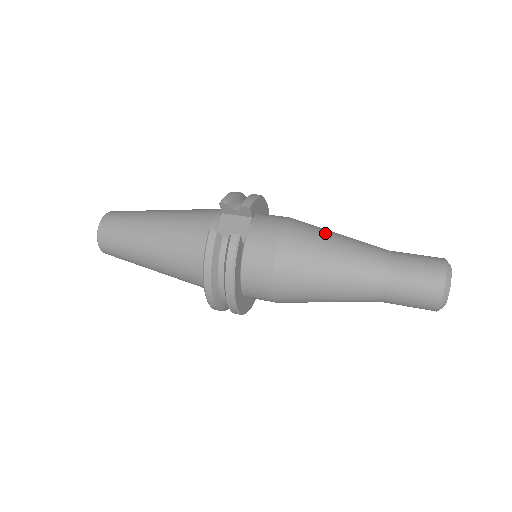
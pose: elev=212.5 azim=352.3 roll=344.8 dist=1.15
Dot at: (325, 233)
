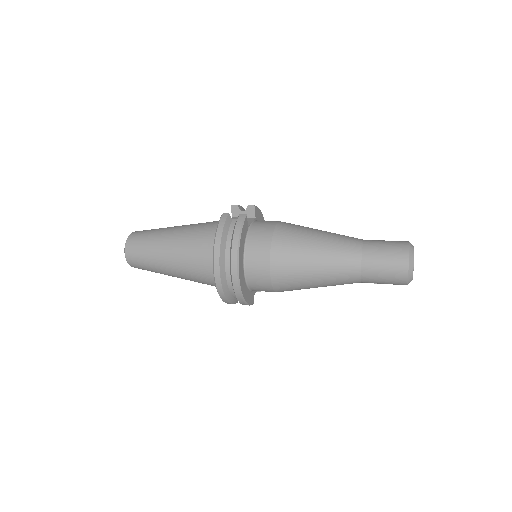
Dot at: occluded
